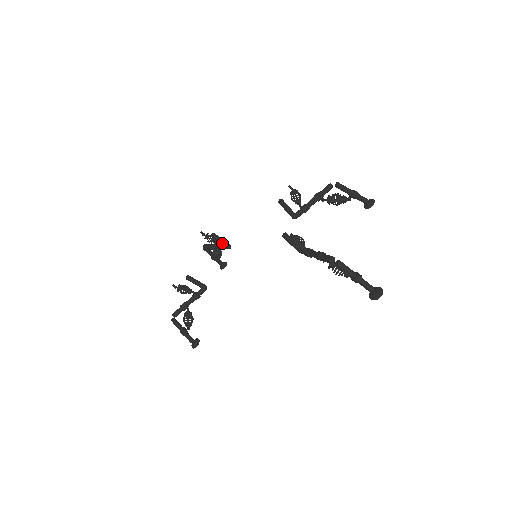
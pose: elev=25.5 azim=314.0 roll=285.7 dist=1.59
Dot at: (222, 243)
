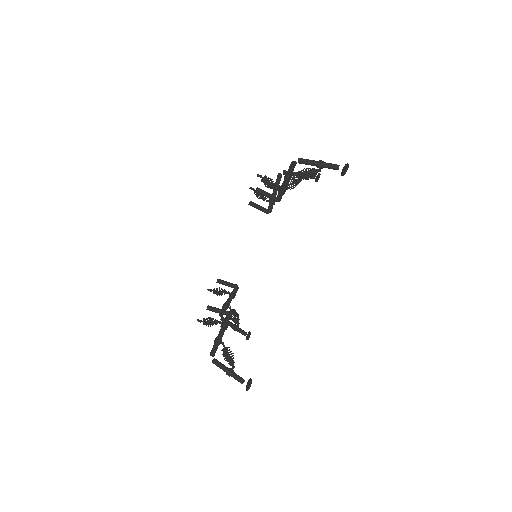
Dot at: (229, 284)
